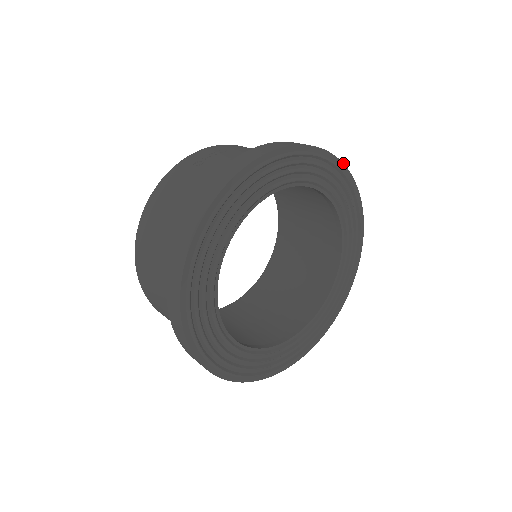
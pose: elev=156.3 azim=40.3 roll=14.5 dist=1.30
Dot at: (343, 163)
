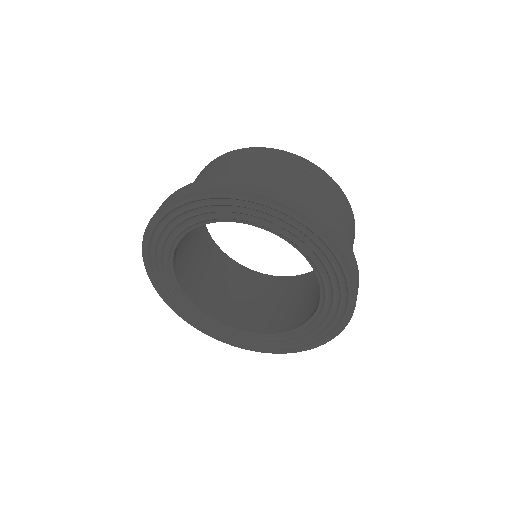
Dot at: occluded
